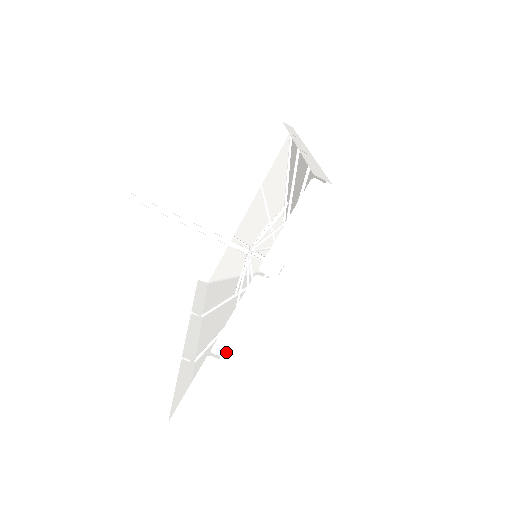
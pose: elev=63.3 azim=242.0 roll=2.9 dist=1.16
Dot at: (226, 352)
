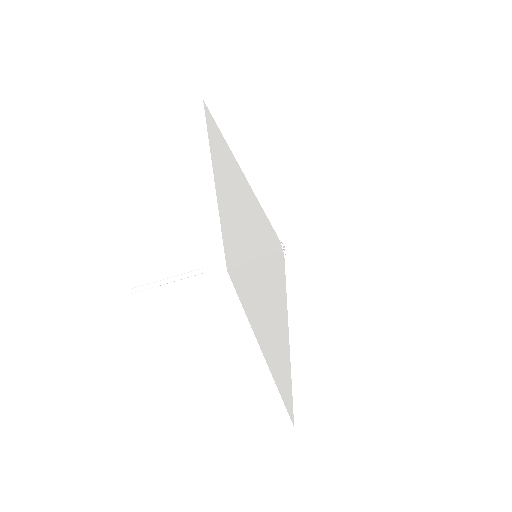
Dot at: (273, 387)
